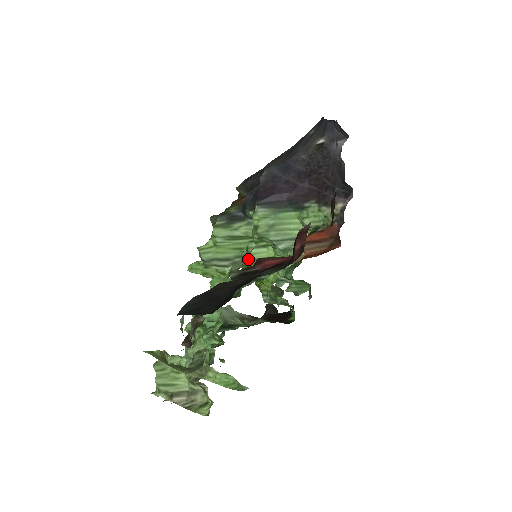
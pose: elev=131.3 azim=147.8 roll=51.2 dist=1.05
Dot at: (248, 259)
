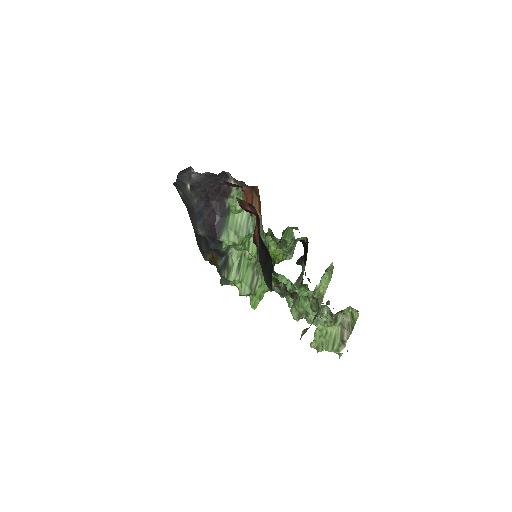
Dot at: occluded
